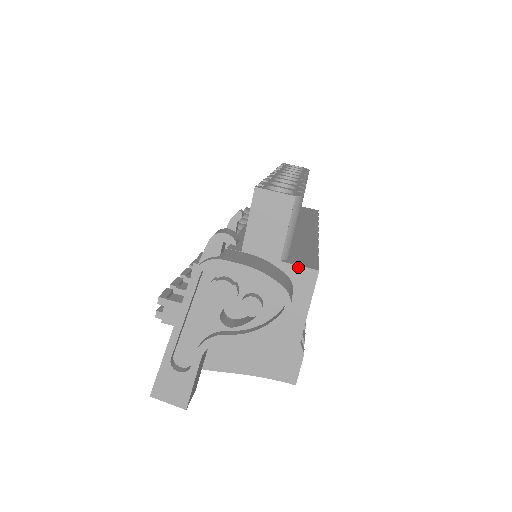
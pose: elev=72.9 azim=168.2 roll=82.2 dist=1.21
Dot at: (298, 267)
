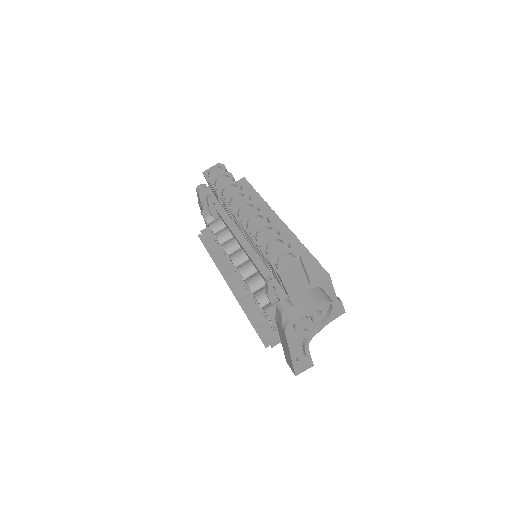
Dot at: (319, 281)
